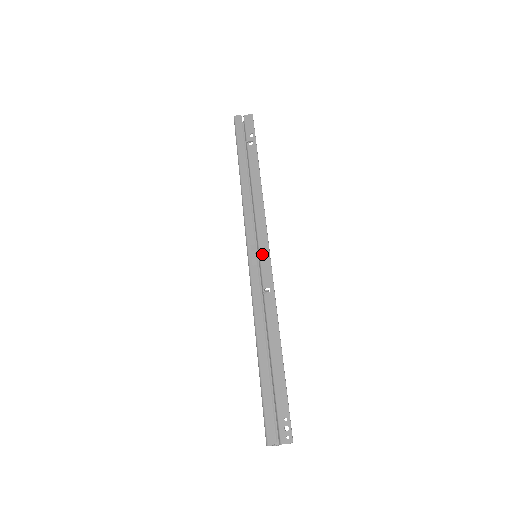
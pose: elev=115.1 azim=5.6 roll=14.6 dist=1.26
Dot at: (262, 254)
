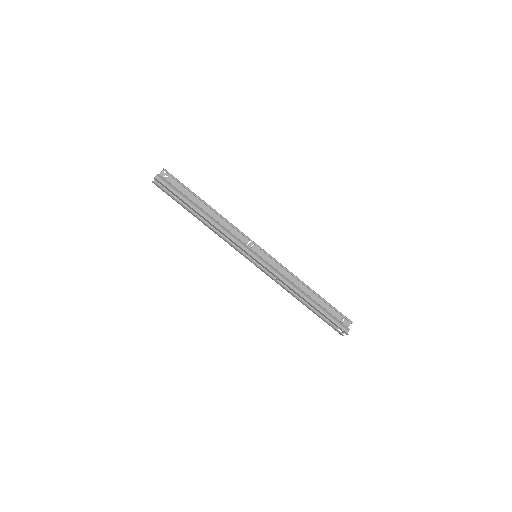
Dot at: (256, 261)
